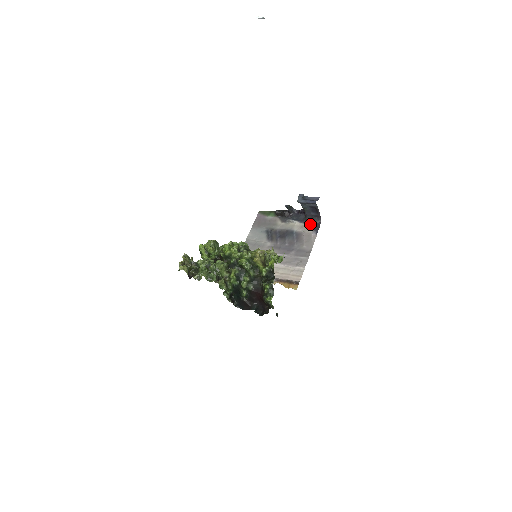
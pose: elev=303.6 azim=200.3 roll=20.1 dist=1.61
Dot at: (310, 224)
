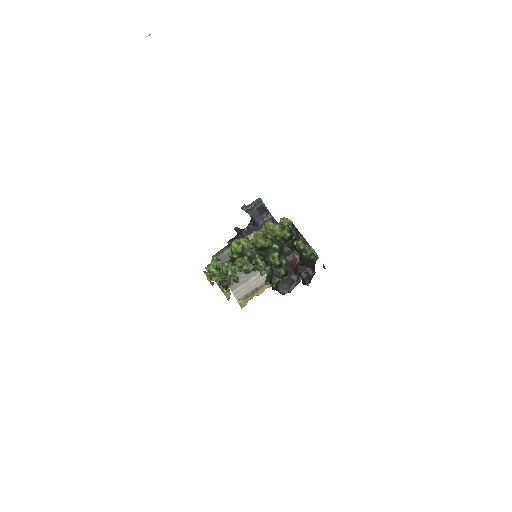
Dot at: occluded
